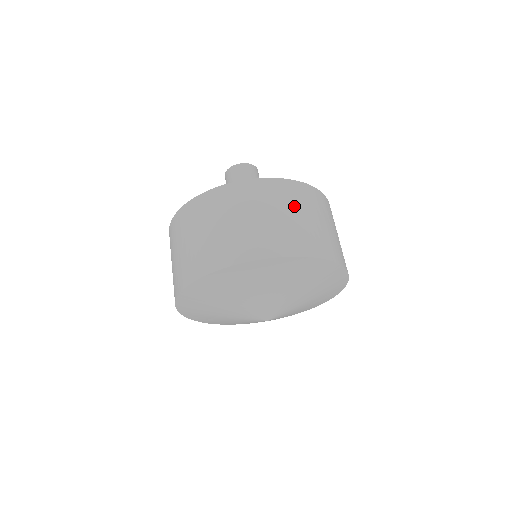
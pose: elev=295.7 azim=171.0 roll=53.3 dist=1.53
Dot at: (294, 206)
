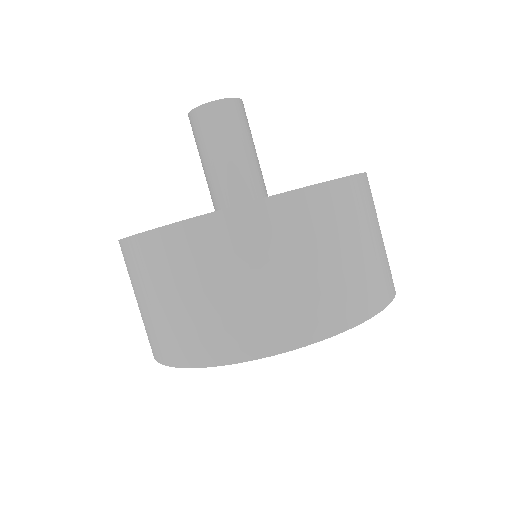
Dot at: occluded
